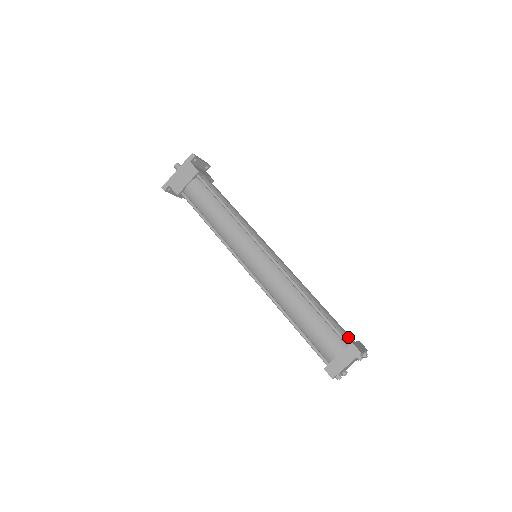
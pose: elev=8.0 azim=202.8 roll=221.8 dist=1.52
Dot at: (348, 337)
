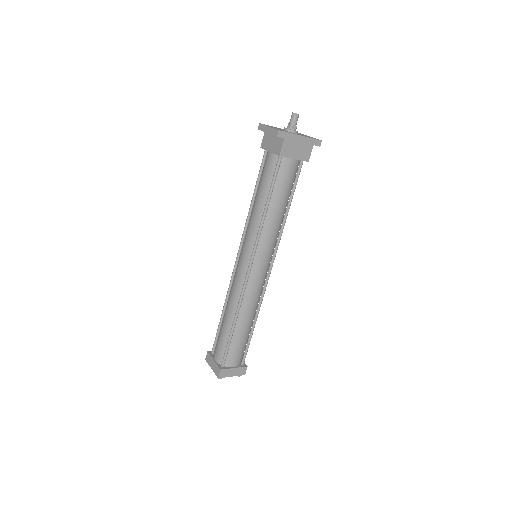
Dot at: occluded
